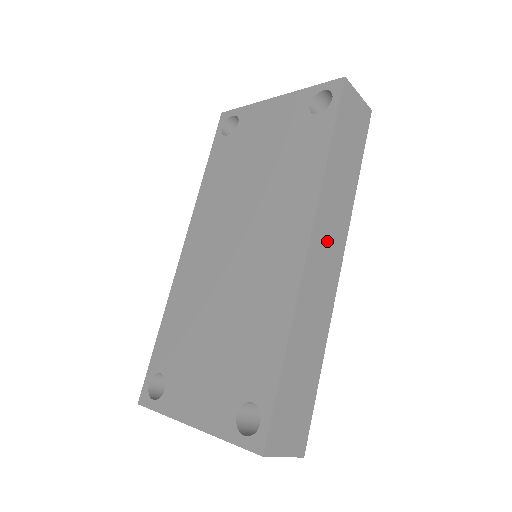
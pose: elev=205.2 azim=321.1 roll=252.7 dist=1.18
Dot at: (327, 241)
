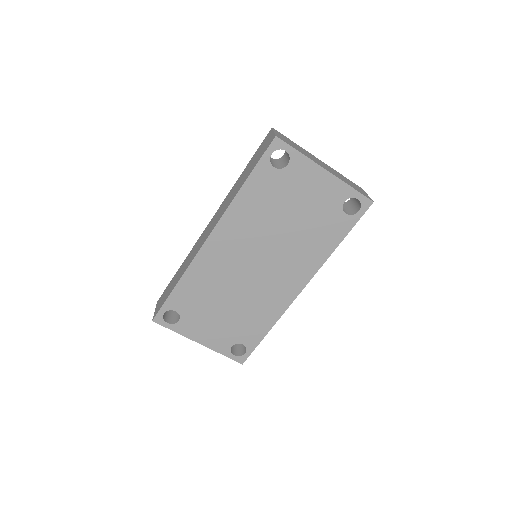
Dot at: occluded
